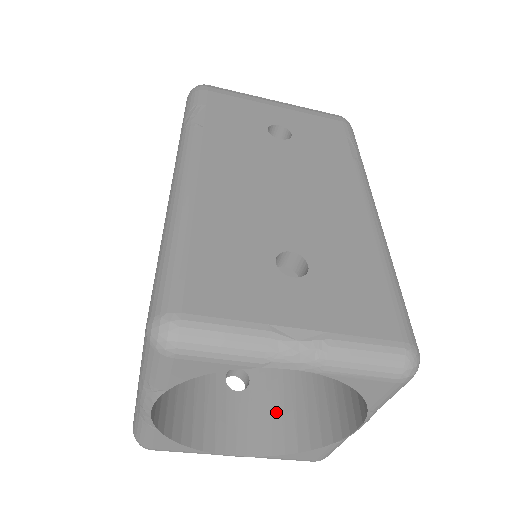
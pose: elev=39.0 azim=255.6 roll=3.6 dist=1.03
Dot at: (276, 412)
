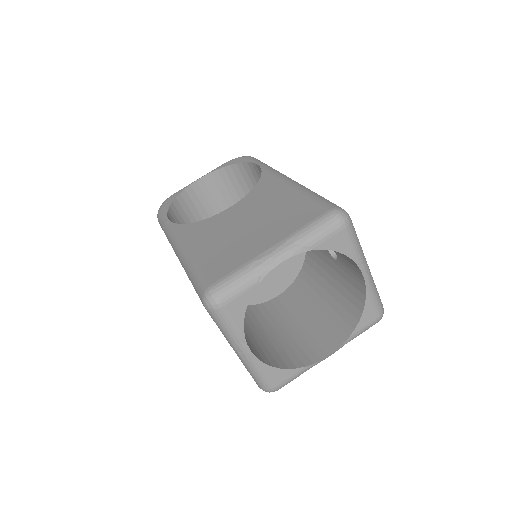
Dot at: (257, 346)
